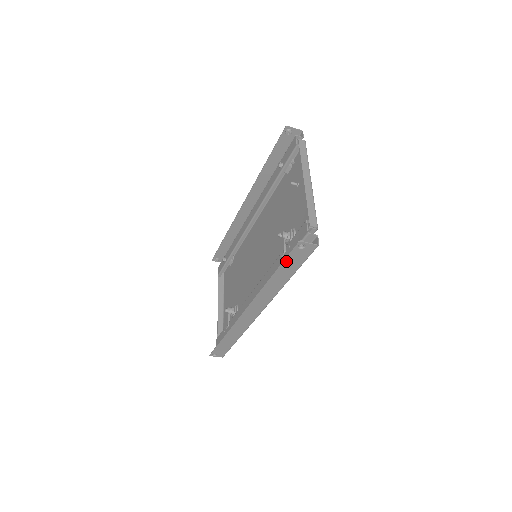
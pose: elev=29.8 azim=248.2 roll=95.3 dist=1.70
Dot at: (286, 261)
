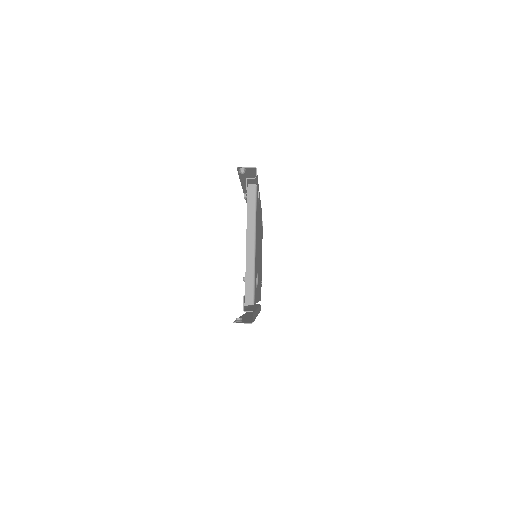
Dot at: occluded
